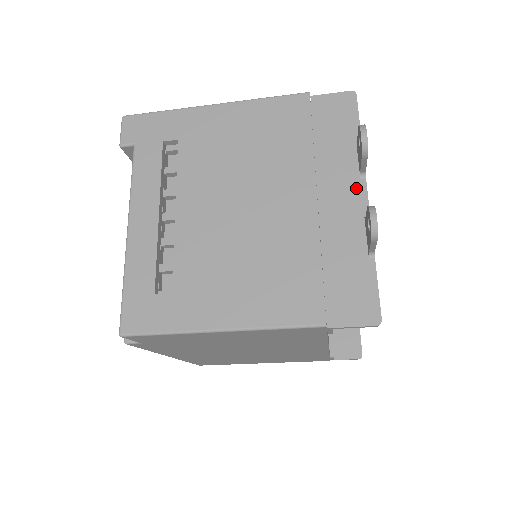
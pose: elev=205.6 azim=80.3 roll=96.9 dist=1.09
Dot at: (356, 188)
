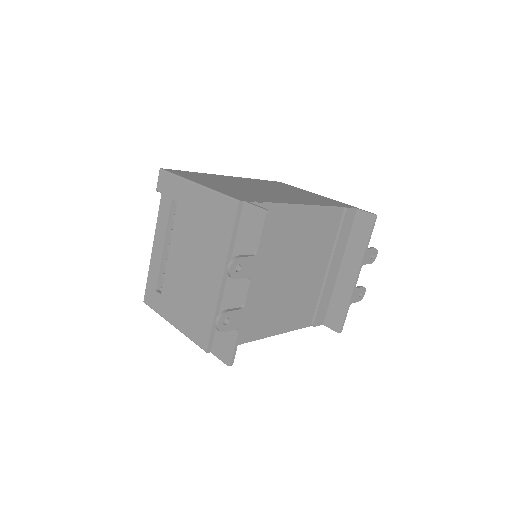
Dot at: (244, 284)
